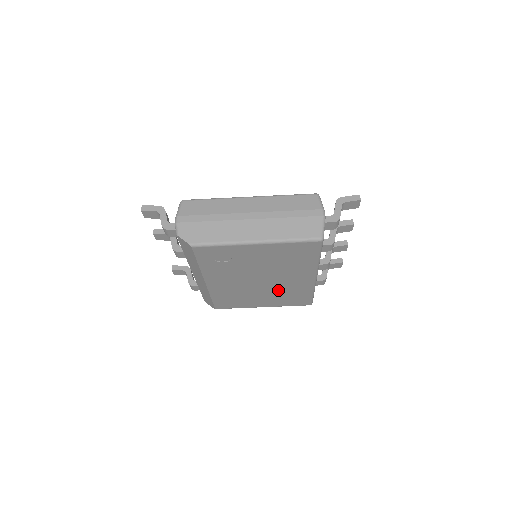
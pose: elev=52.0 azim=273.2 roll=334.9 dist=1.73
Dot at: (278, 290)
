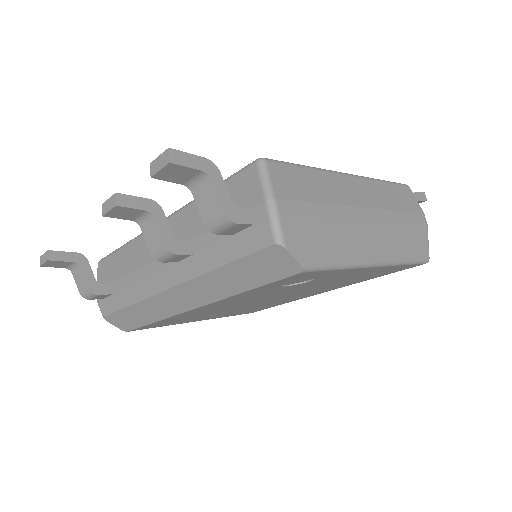
Dot at: (259, 305)
